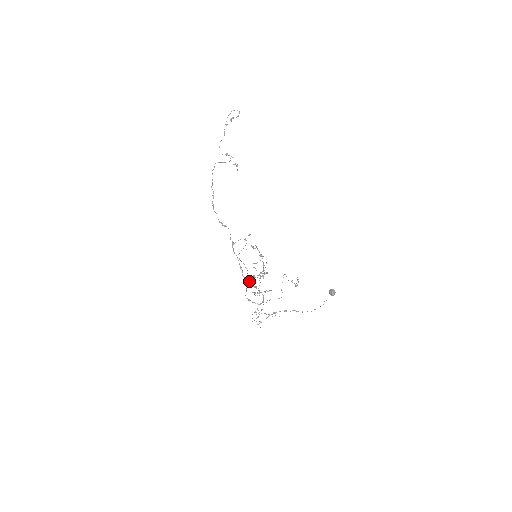
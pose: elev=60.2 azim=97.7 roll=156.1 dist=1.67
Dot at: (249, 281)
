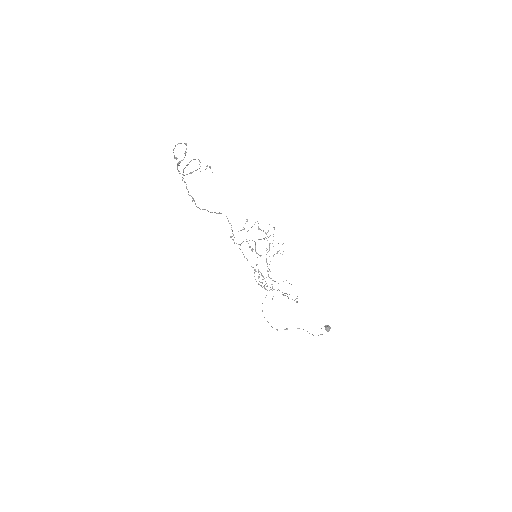
Dot at: (255, 271)
